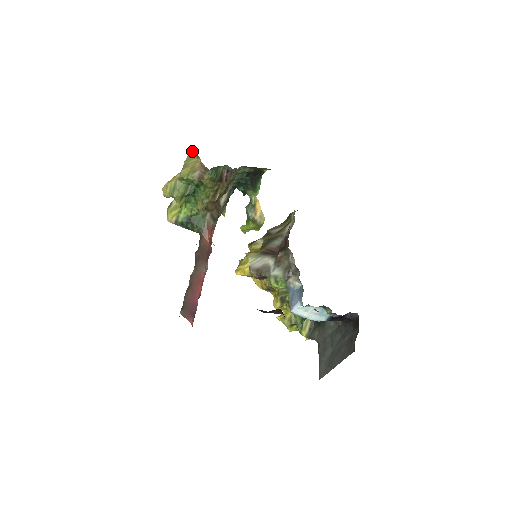
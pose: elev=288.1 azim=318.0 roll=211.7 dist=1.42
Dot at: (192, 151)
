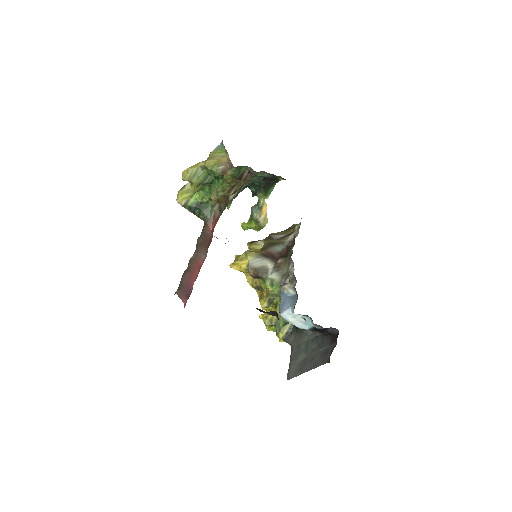
Dot at: (221, 145)
